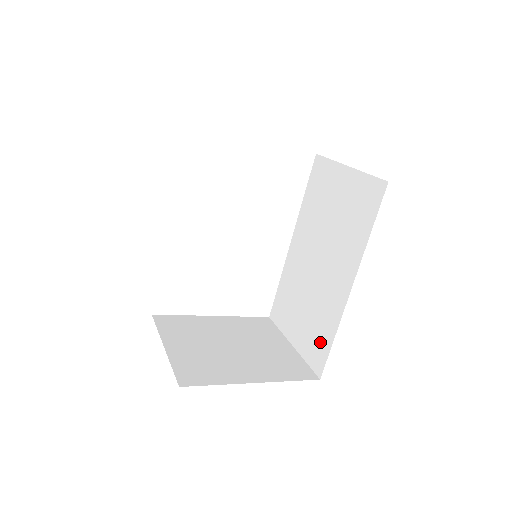
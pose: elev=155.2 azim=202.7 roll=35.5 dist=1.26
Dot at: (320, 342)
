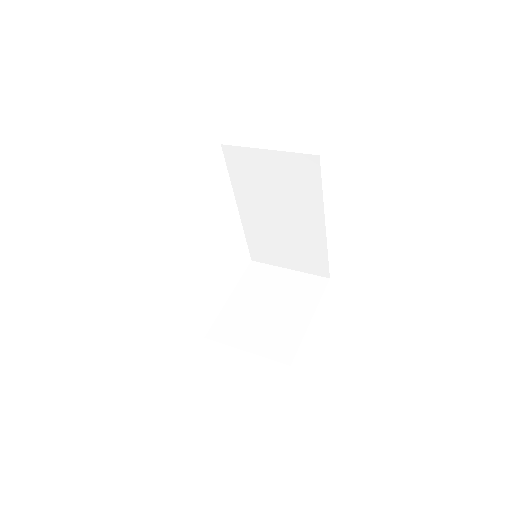
Dot at: (316, 260)
